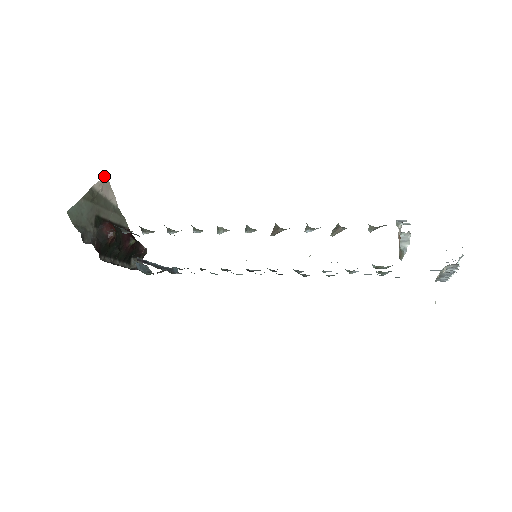
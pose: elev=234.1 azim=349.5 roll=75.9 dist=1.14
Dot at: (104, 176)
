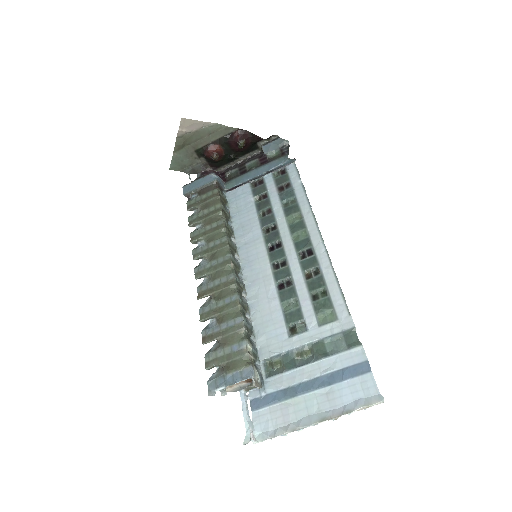
Dot at: (180, 121)
